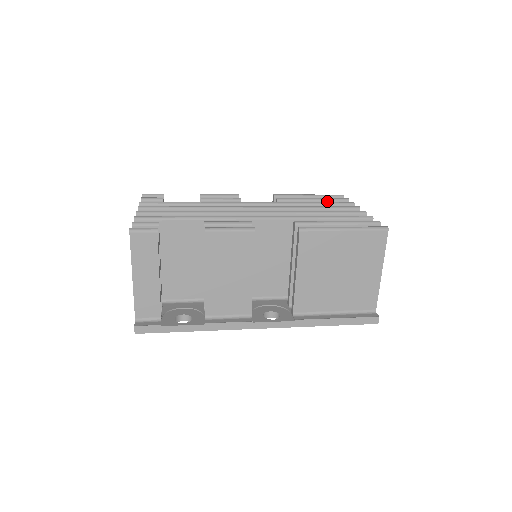
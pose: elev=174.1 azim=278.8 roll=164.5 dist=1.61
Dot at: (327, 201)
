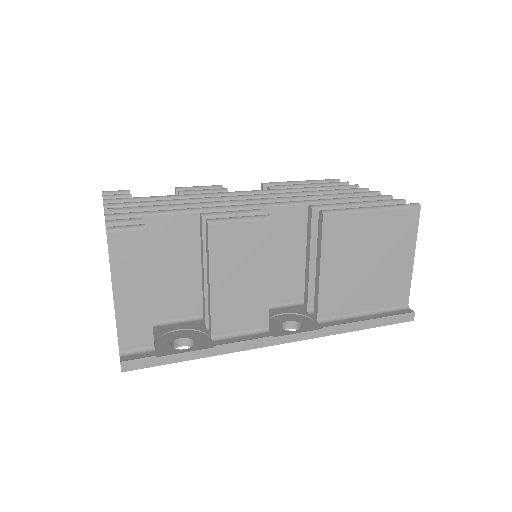
Dot at: occluded
